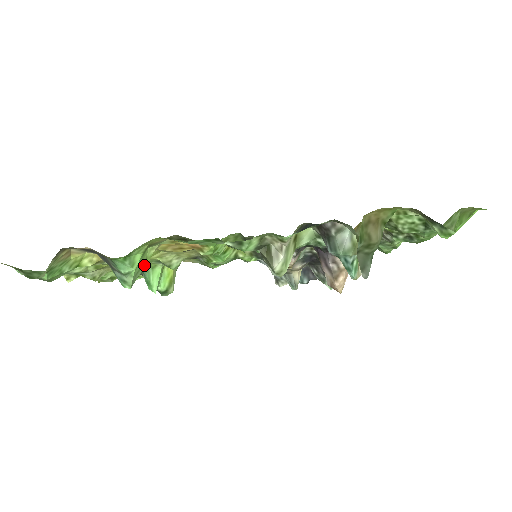
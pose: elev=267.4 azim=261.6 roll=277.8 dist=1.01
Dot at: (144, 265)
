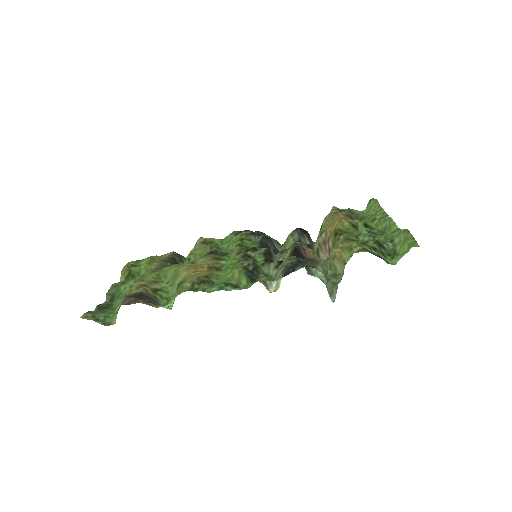
Dot at: occluded
